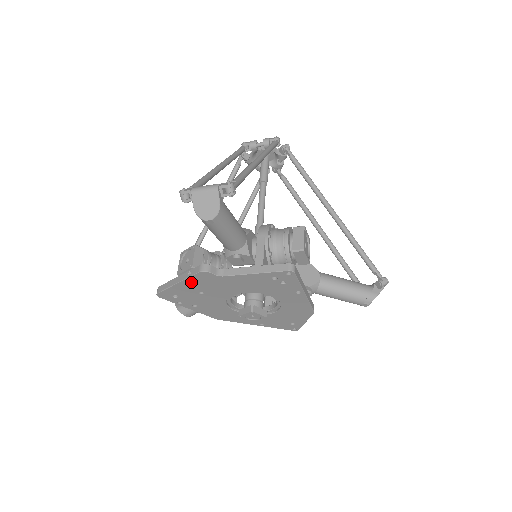
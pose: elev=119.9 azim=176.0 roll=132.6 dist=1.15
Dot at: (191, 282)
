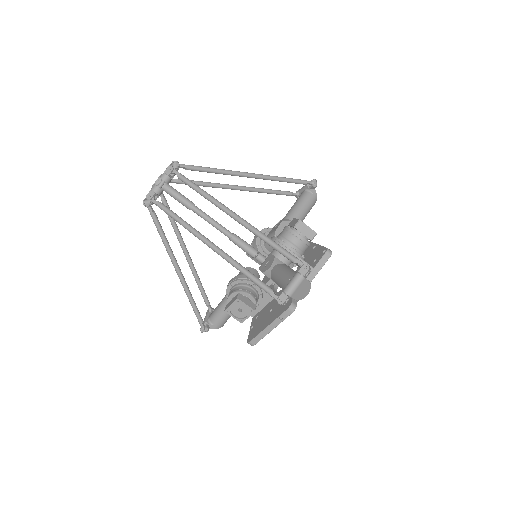
Dot at: occluded
